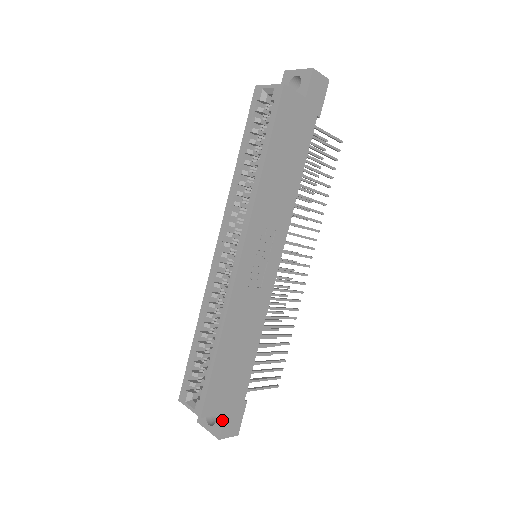
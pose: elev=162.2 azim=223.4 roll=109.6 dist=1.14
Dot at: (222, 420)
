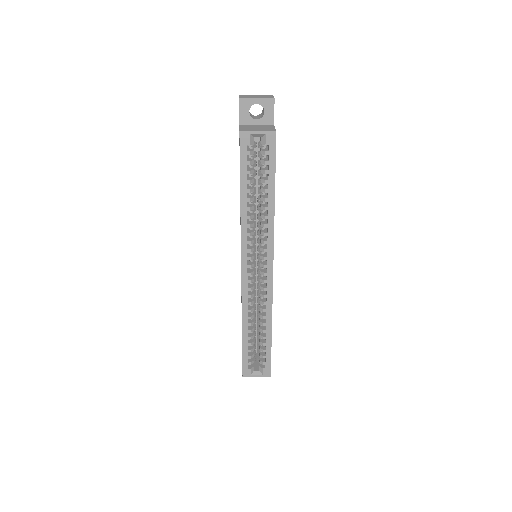
Dot at: occluded
